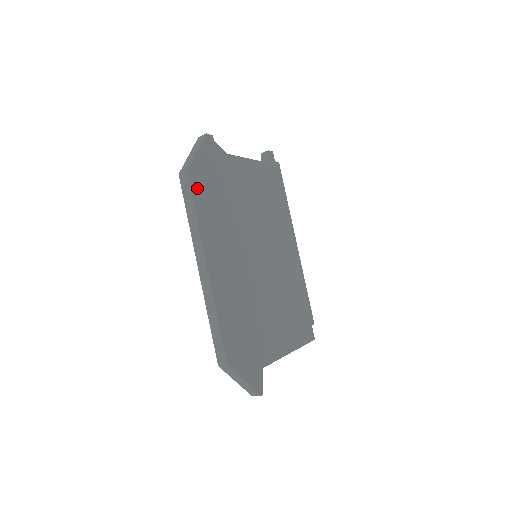
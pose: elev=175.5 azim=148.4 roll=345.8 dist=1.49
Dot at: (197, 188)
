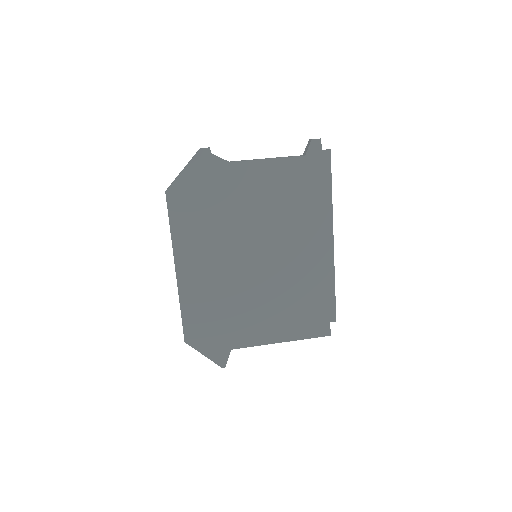
Dot at: (176, 205)
